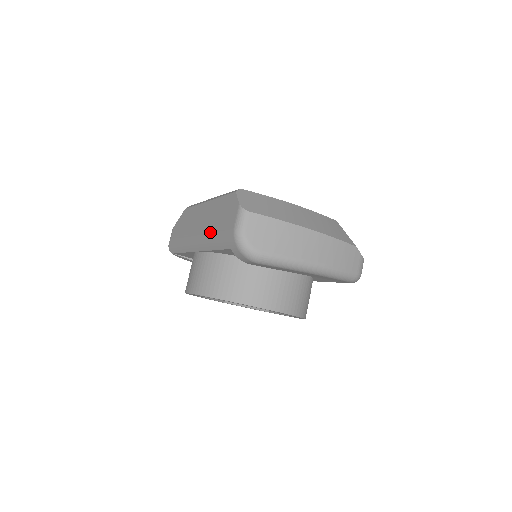
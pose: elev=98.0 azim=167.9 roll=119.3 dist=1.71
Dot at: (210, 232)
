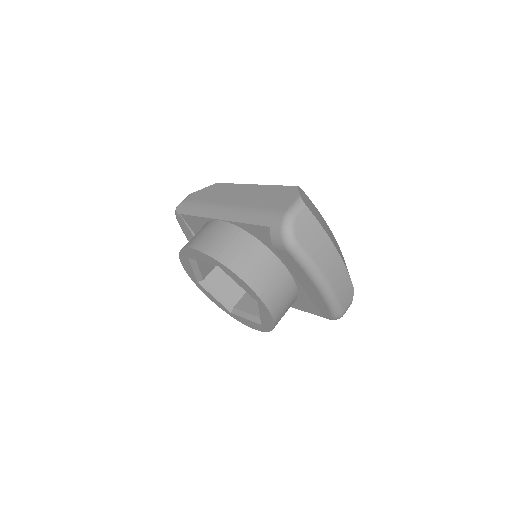
Dot at: (250, 207)
